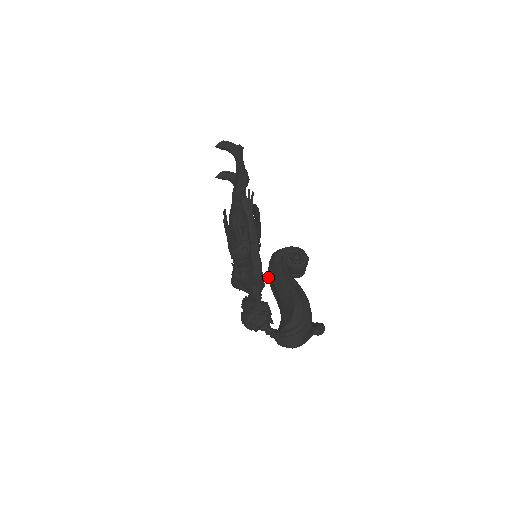
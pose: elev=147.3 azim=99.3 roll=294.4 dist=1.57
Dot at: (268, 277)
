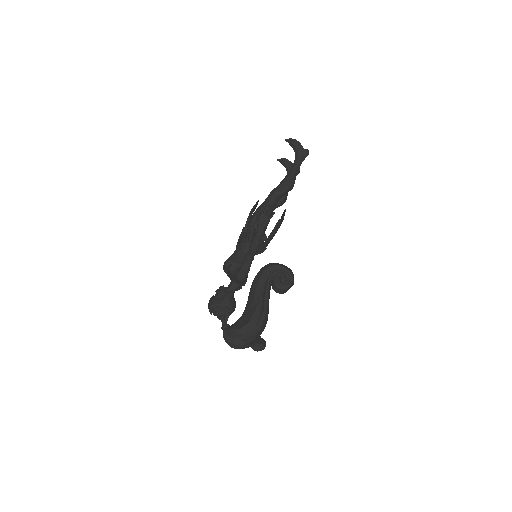
Dot at: (254, 278)
